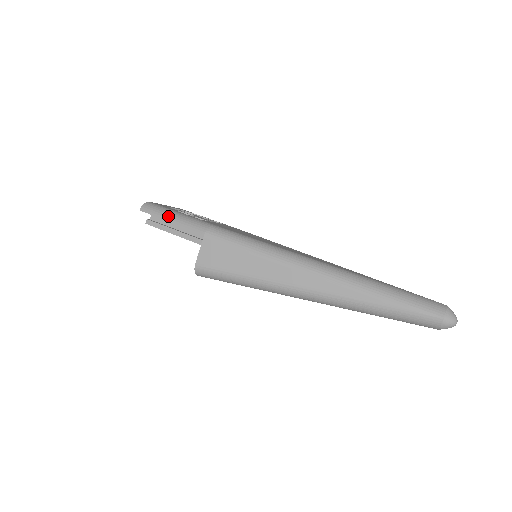
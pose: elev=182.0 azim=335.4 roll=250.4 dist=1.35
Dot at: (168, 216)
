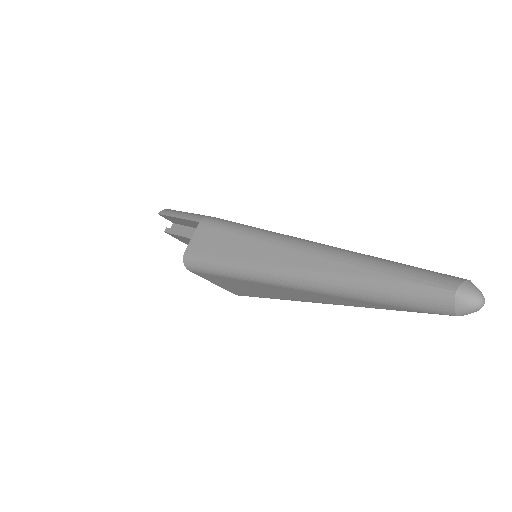
Dot at: (177, 214)
